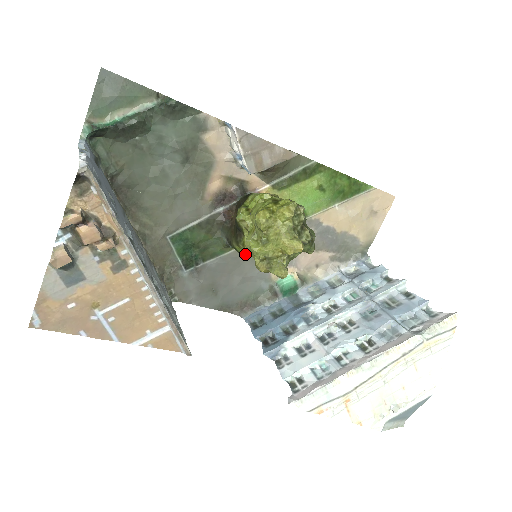
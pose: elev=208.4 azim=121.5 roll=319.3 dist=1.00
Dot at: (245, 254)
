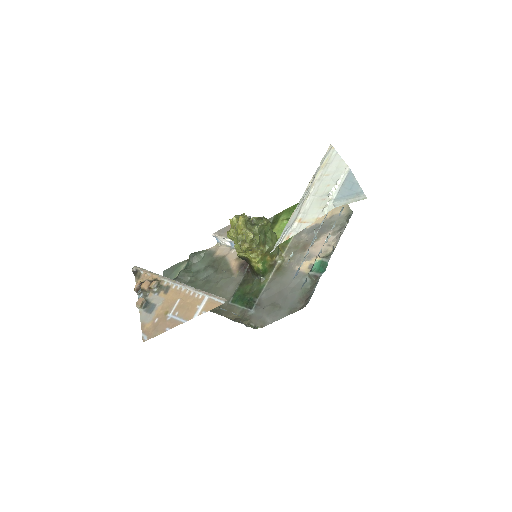
Dot at: (277, 276)
